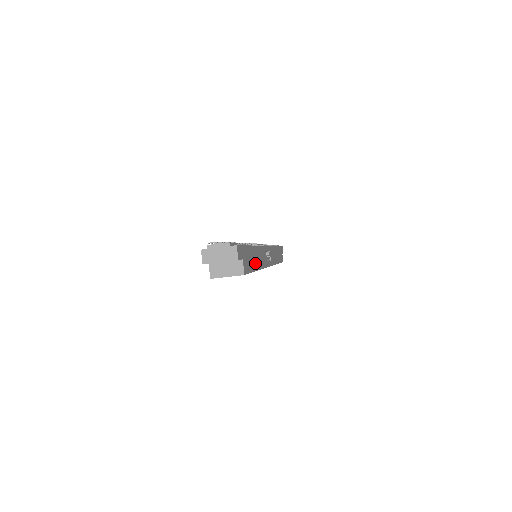
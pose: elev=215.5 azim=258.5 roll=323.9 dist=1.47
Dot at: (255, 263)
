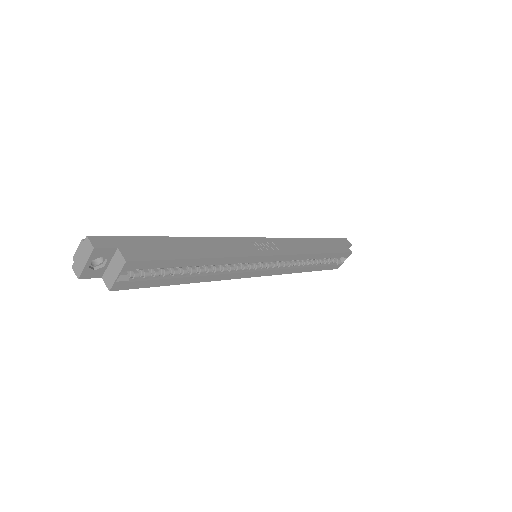
Dot at: (189, 252)
